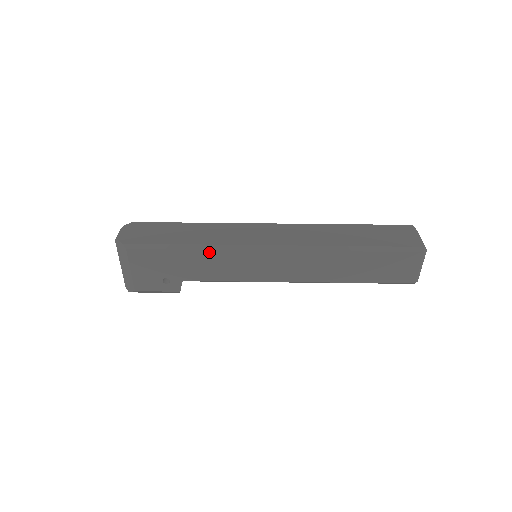
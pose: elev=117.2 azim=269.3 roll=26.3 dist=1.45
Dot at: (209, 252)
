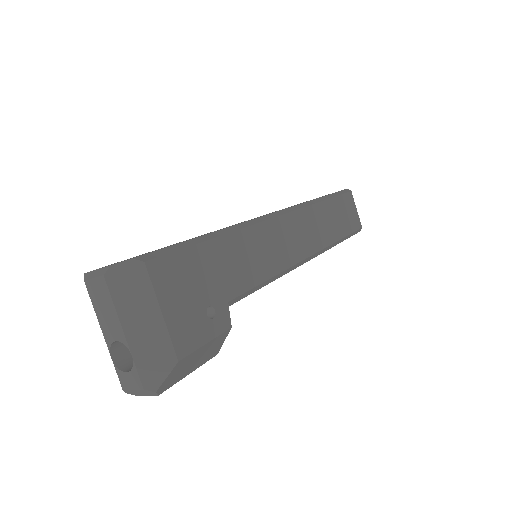
Dot at: (237, 235)
